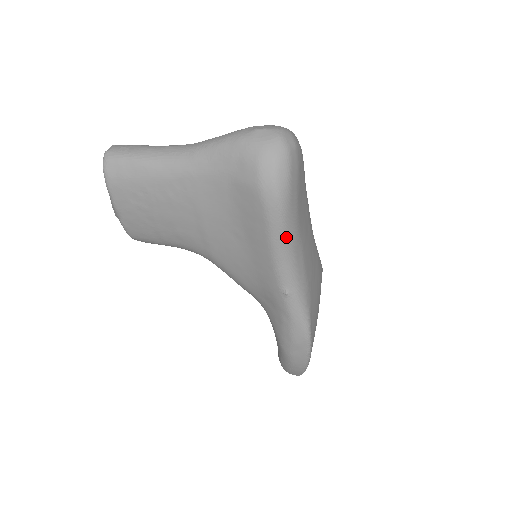
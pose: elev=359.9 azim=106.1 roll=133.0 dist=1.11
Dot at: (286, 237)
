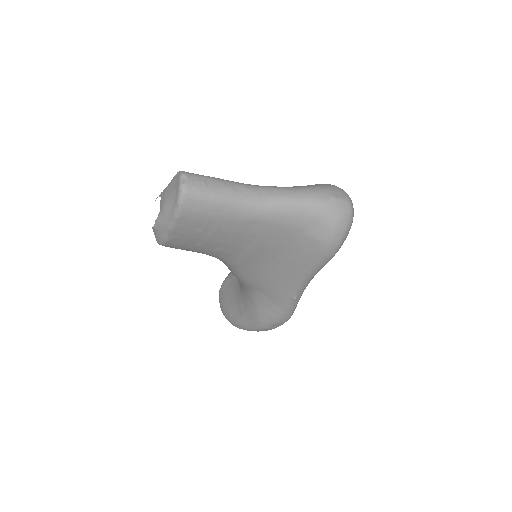
Dot at: occluded
